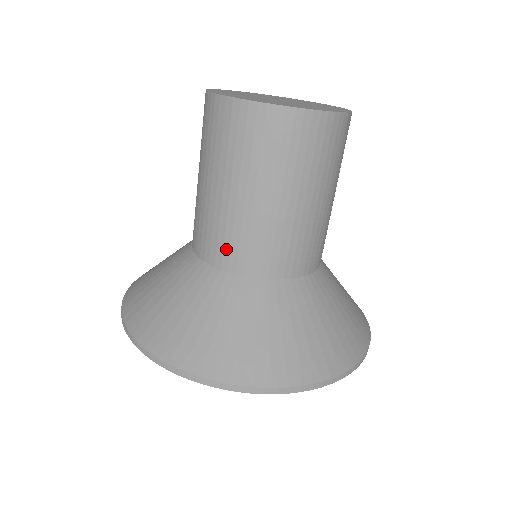
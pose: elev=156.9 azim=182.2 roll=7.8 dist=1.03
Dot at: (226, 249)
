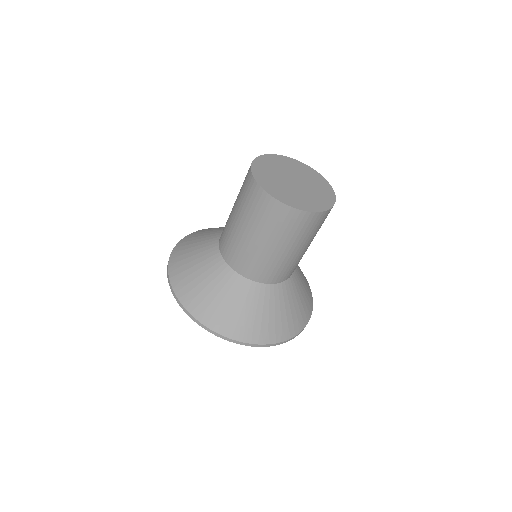
Dot at: (259, 272)
